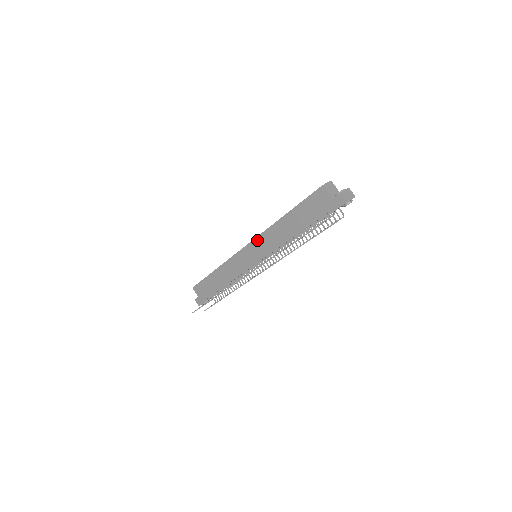
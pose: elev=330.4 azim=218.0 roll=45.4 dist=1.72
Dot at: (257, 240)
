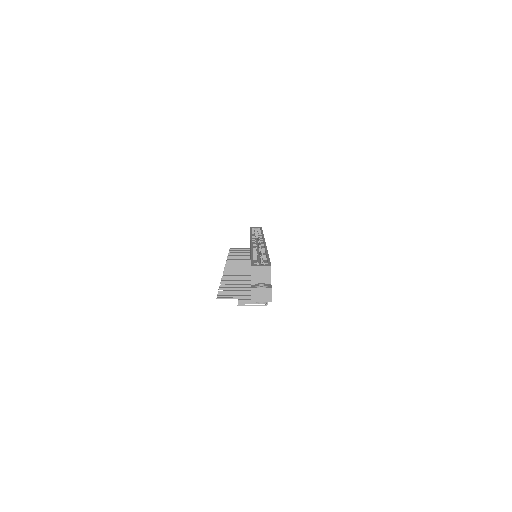
Dot at: occluded
